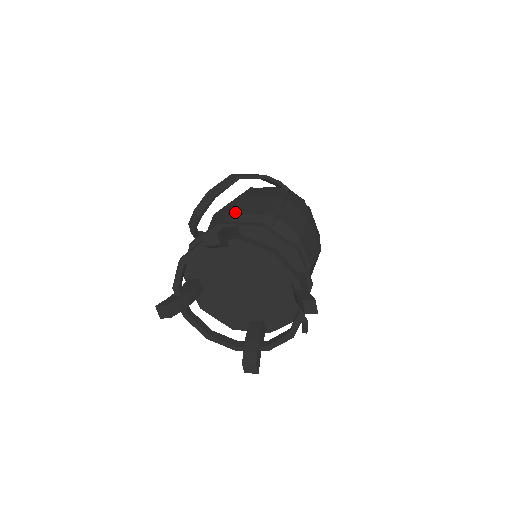
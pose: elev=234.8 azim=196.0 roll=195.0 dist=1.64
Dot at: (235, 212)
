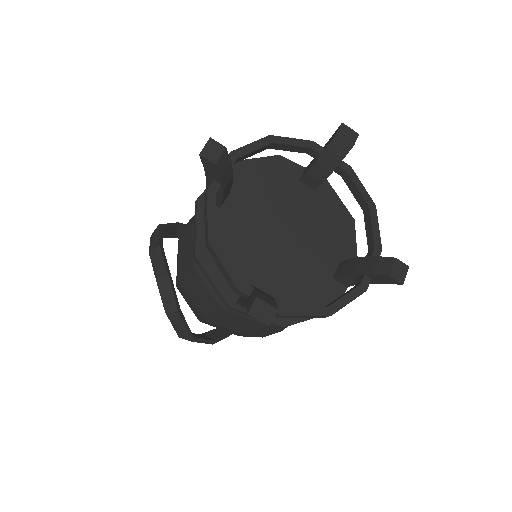
Dot at: occluded
